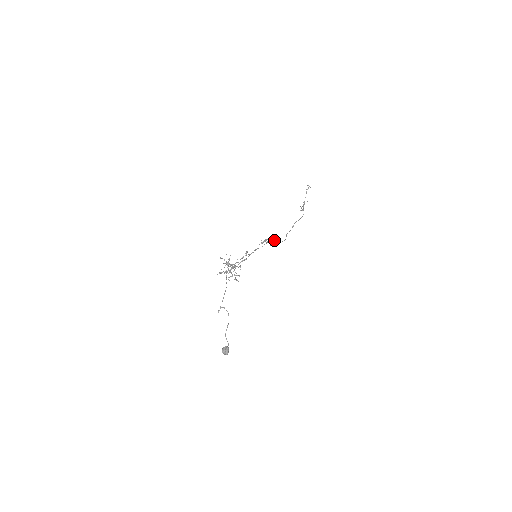
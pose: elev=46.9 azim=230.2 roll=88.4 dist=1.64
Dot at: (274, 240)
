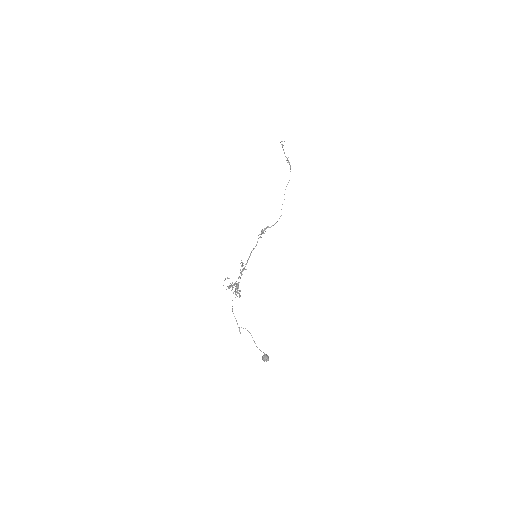
Dot at: (267, 226)
